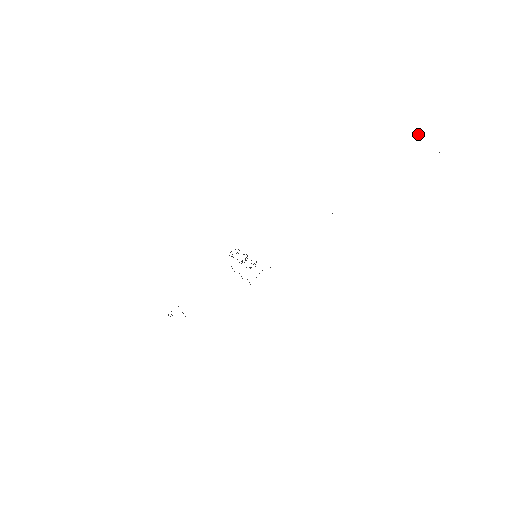
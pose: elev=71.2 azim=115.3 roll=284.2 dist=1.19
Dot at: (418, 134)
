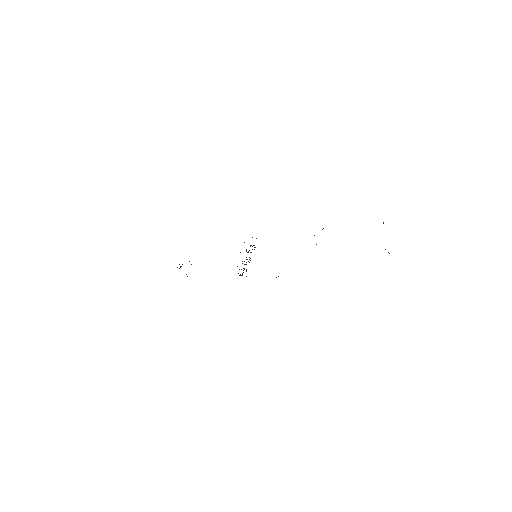
Dot at: occluded
